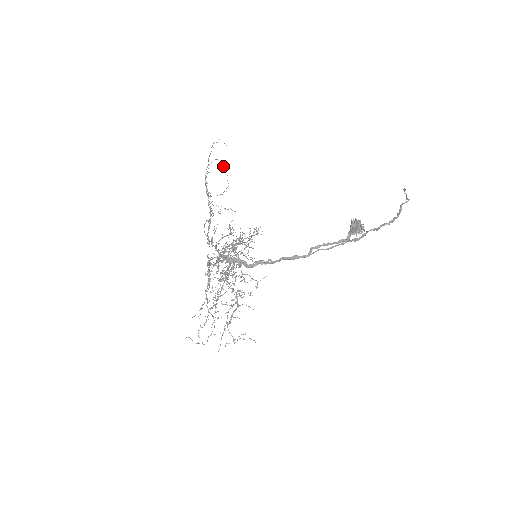
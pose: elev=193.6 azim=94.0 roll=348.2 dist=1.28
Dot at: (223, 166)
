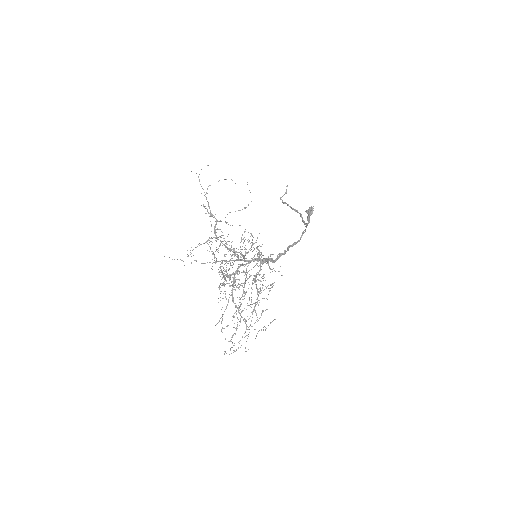
Dot at: occluded
